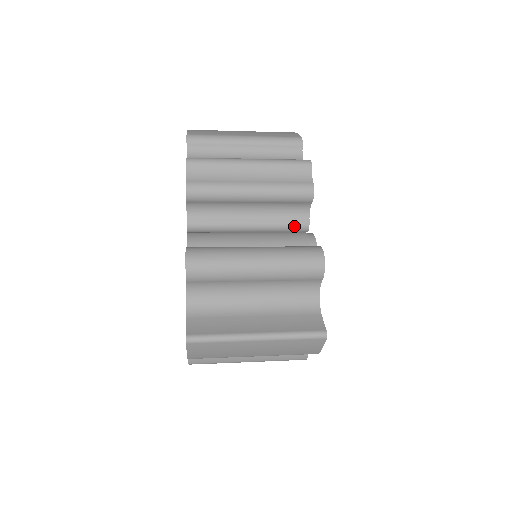
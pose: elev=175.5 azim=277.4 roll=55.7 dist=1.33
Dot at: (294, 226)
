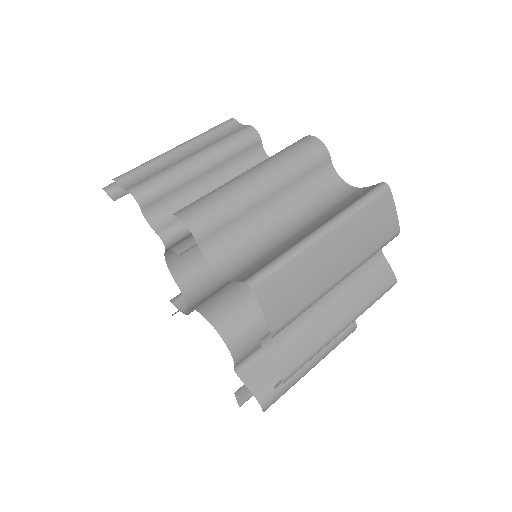
Dot at: occluded
